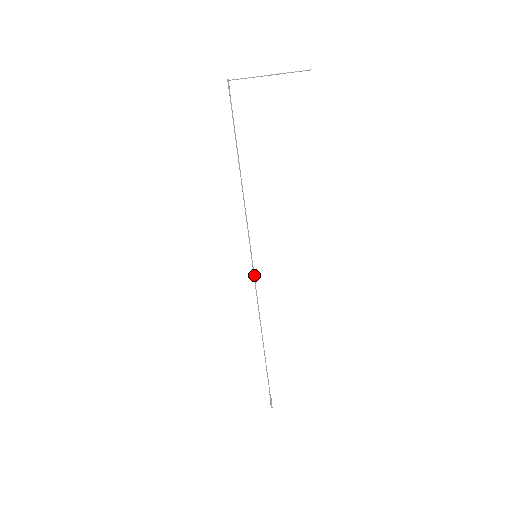
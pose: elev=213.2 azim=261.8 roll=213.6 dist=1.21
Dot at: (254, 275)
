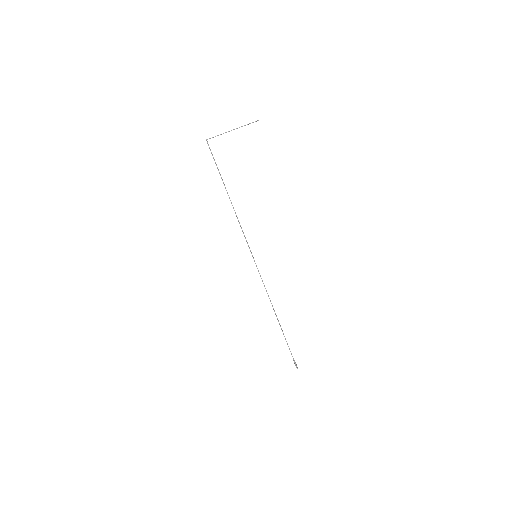
Dot at: (258, 270)
